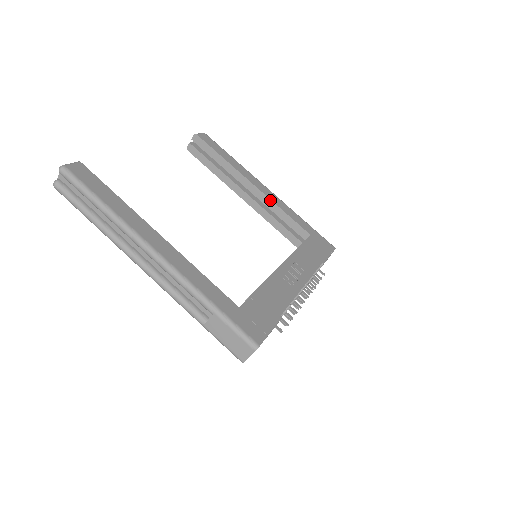
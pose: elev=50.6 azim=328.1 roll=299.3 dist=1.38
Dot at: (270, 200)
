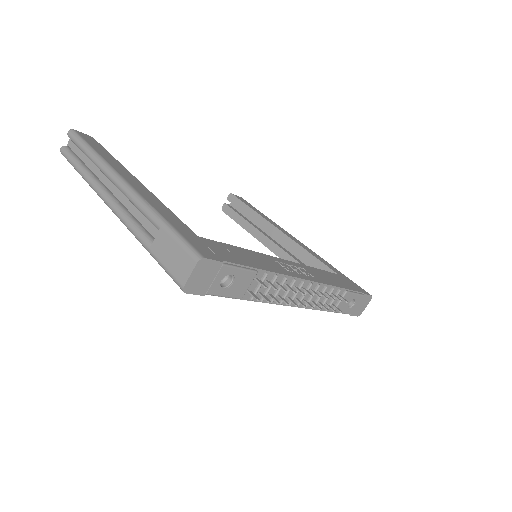
Dot at: (295, 243)
